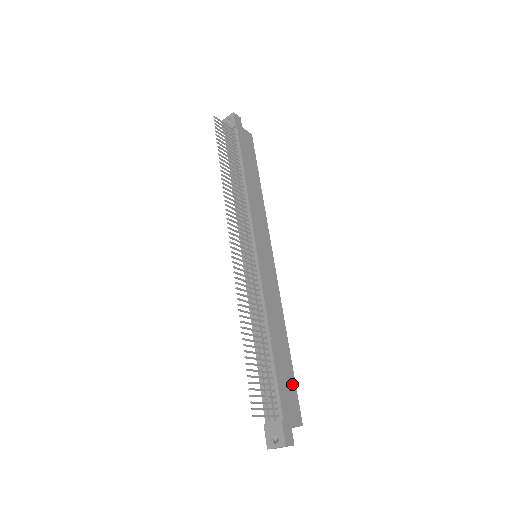
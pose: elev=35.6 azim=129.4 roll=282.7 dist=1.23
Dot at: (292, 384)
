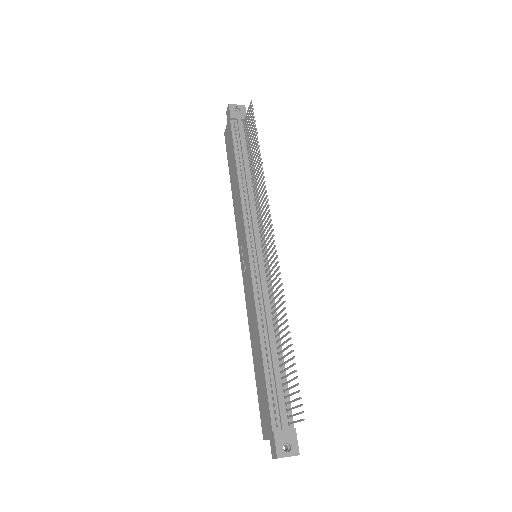
Dot at: occluded
